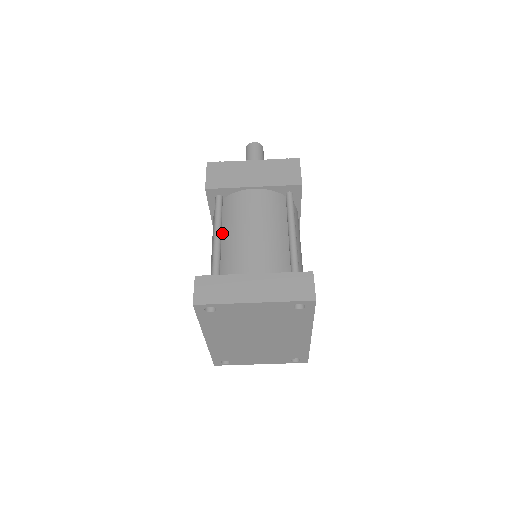
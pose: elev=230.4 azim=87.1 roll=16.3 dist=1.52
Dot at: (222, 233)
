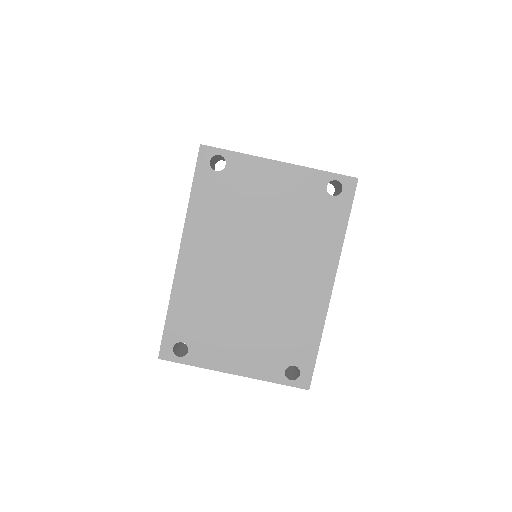
Dot at: occluded
